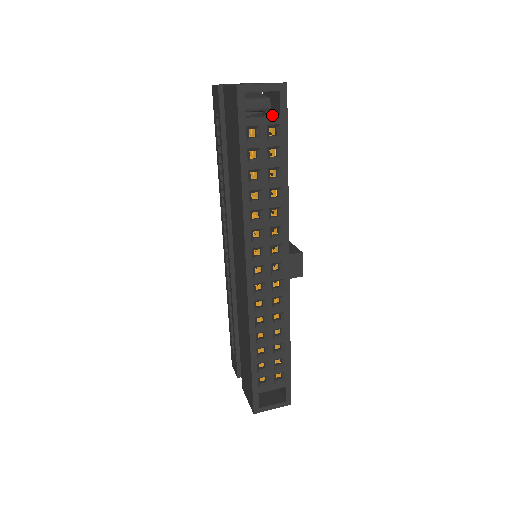
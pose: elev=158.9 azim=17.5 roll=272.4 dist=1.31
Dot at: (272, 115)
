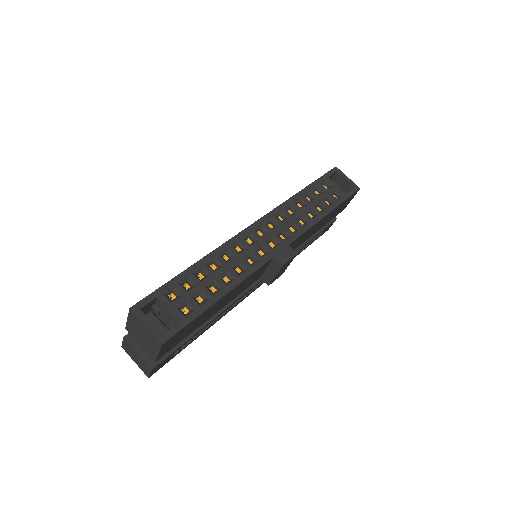
Dot at: occluded
